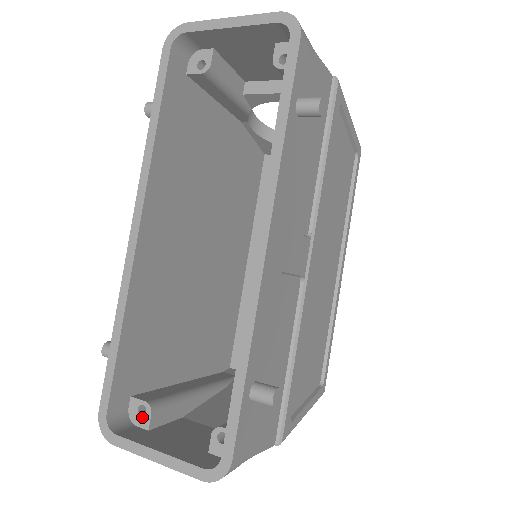
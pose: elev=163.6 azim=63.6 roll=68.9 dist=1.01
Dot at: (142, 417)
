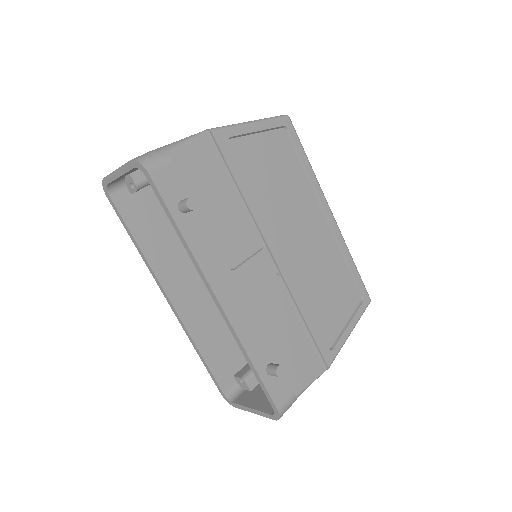
Dot at: (244, 385)
